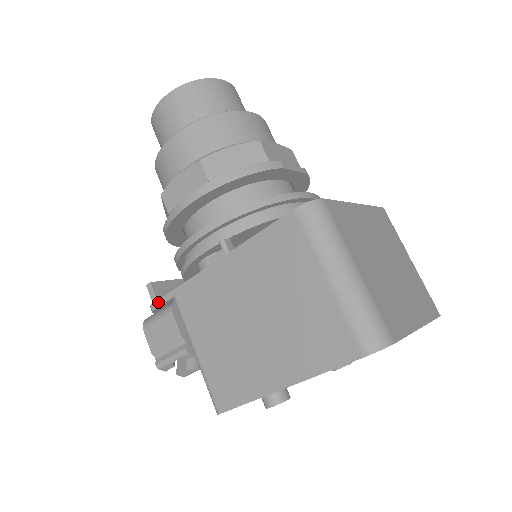
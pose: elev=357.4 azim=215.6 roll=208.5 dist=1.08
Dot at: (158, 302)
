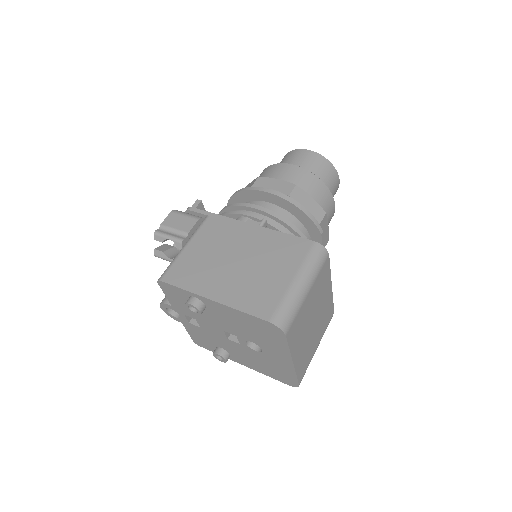
Dot at: (197, 209)
